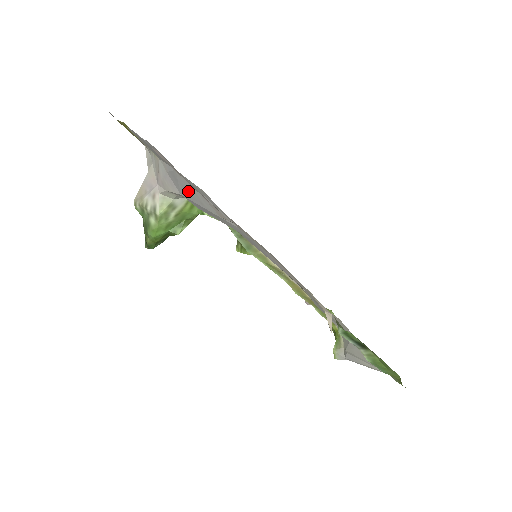
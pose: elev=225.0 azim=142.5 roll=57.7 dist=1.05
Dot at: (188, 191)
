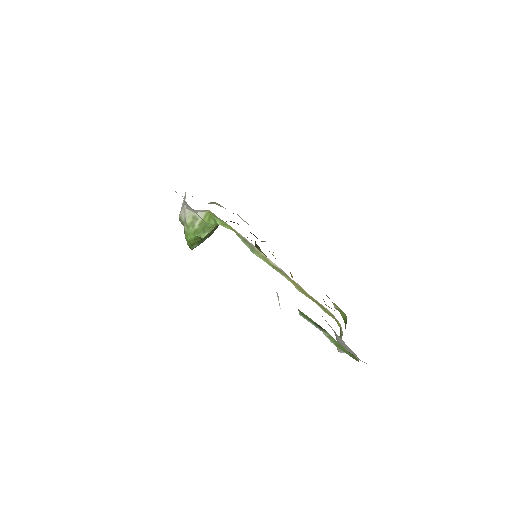
Dot at: (188, 205)
